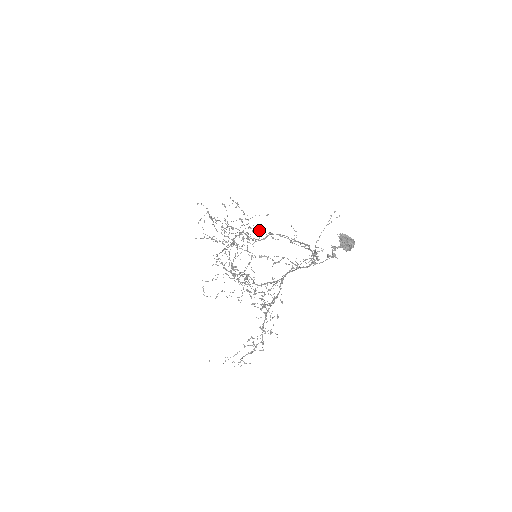
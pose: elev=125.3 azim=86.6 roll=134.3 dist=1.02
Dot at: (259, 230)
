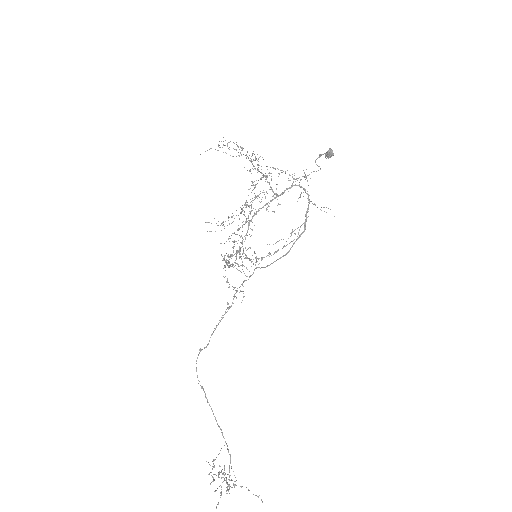
Dot at: (269, 253)
